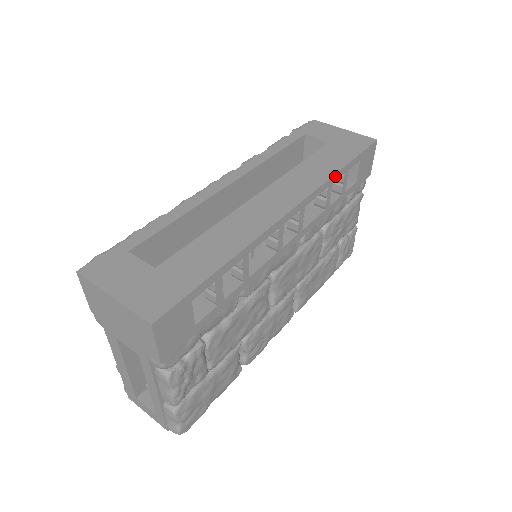
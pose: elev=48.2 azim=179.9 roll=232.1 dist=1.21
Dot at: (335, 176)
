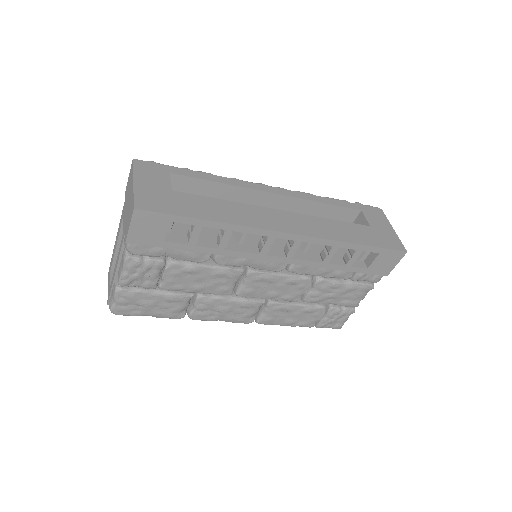
Dot at: (345, 244)
